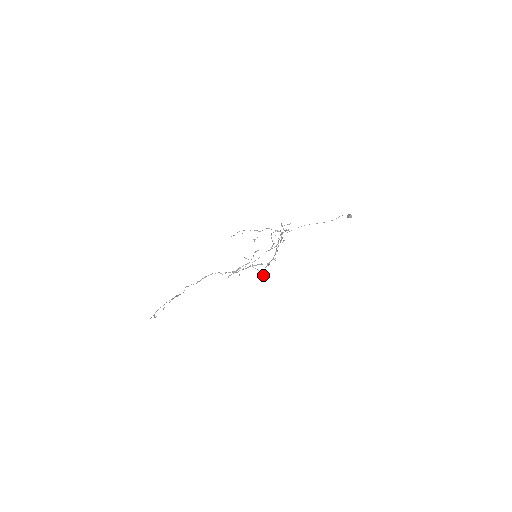
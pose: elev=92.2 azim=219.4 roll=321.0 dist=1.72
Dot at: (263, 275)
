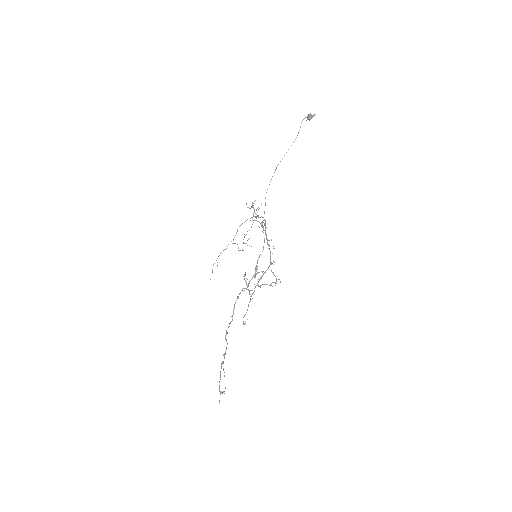
Dot at: occluded
